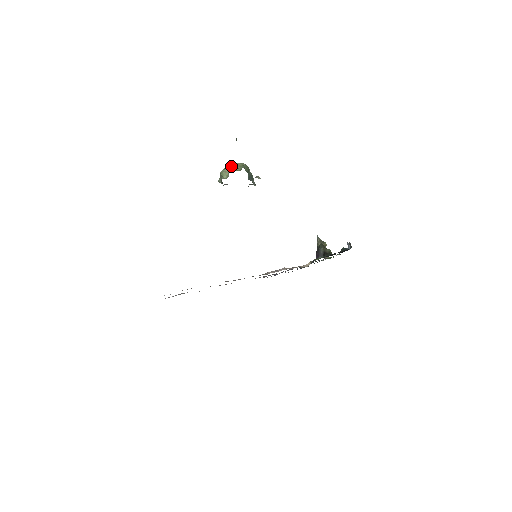
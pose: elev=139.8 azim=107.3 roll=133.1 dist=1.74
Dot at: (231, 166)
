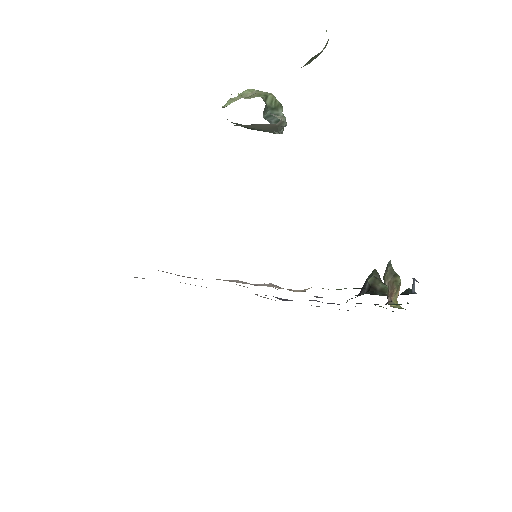
Dot at: (247, 93)
